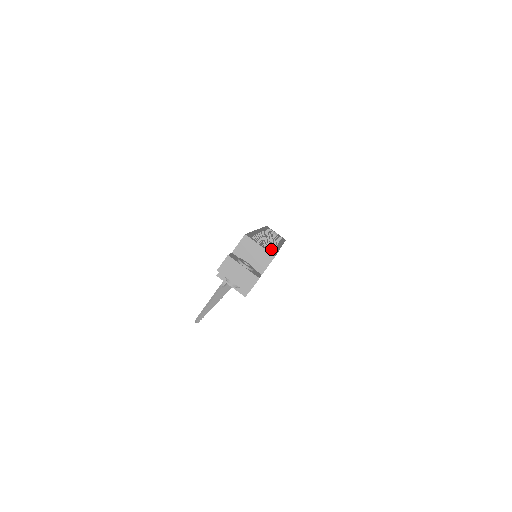
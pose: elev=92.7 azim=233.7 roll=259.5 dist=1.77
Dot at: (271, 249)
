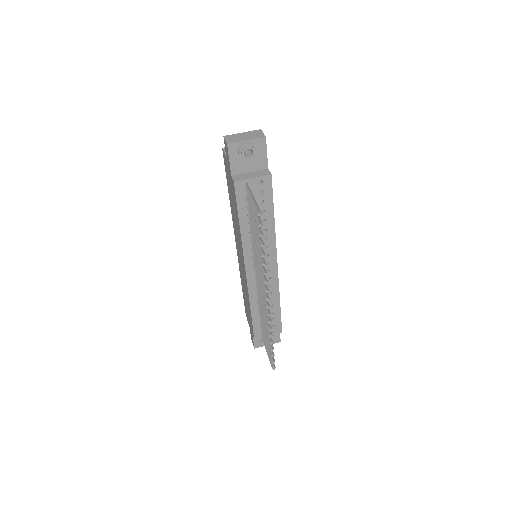
Dot at: occluded
